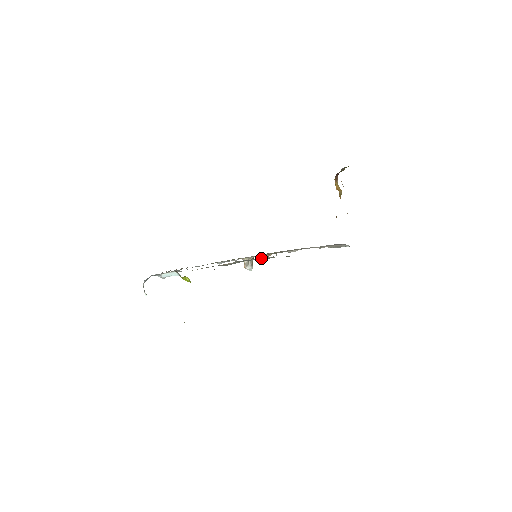
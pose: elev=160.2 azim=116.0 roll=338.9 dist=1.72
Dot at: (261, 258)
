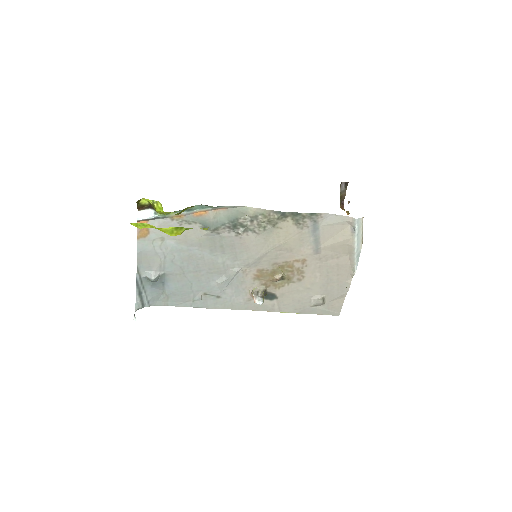
Dot at: (246, 211)
